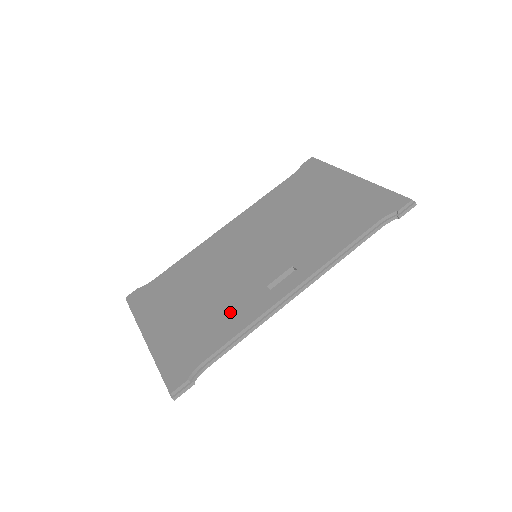
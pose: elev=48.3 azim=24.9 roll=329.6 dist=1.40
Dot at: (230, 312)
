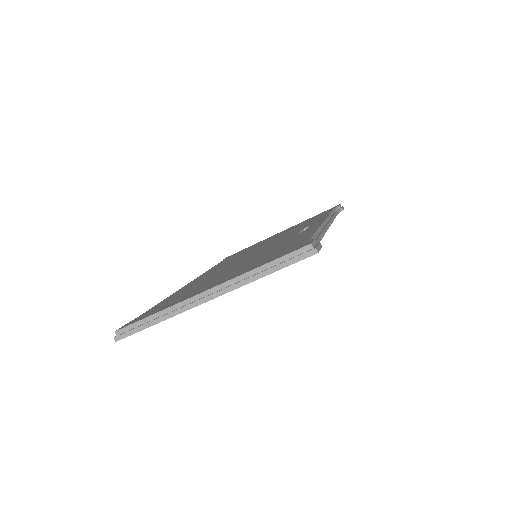
Dot at: (287, 242)
